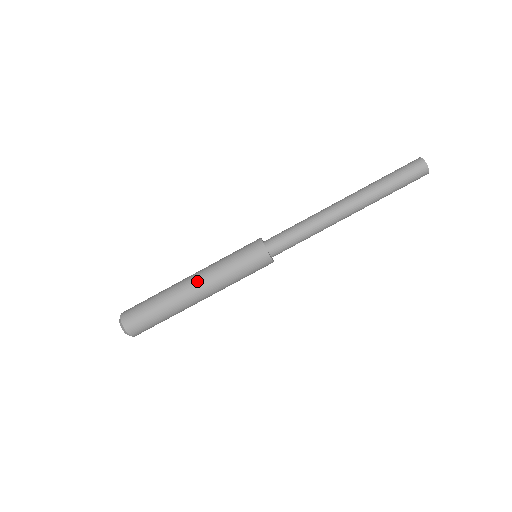
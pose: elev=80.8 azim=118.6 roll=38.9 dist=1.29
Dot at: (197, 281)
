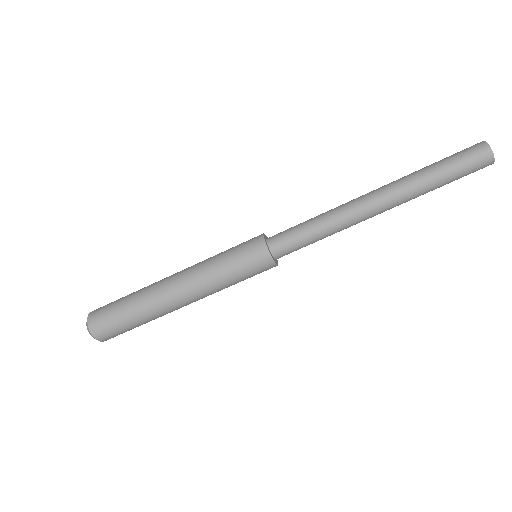
Dot at: (179, 273)
